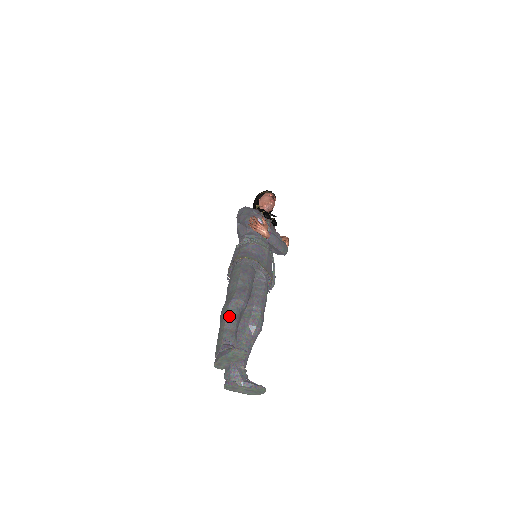
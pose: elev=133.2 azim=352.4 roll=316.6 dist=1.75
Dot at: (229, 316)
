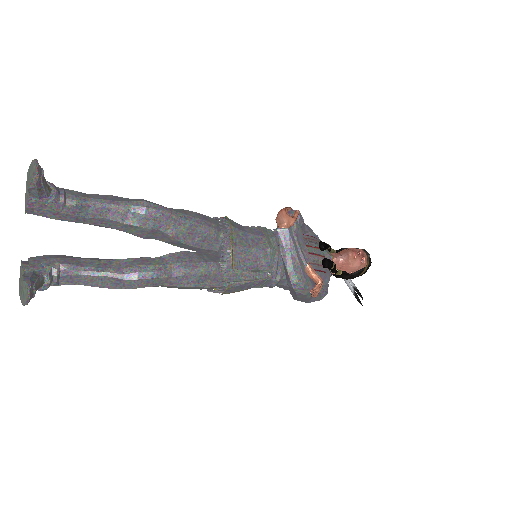
Dot at: (111, 196)
